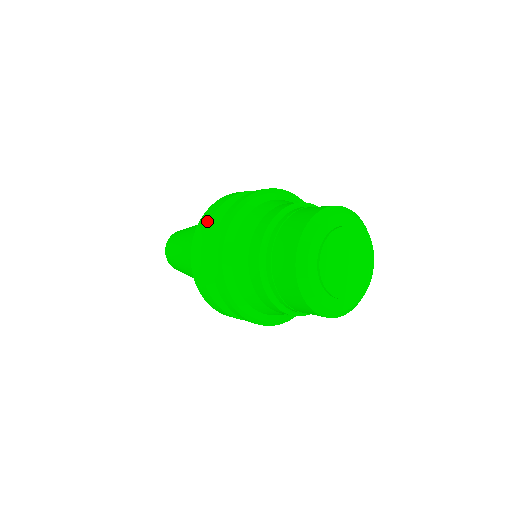
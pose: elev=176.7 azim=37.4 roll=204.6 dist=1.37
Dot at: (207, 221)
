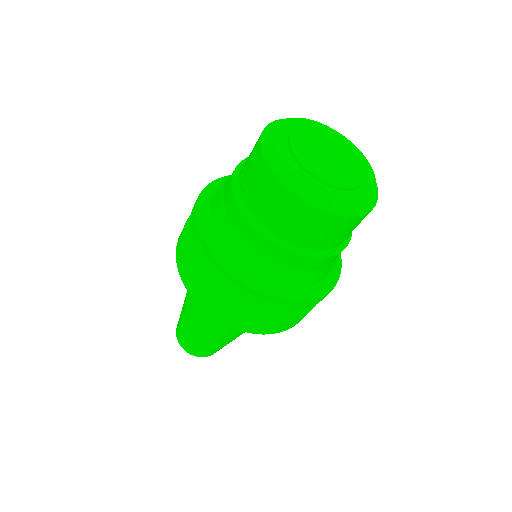
Dot at: (186, 222)
